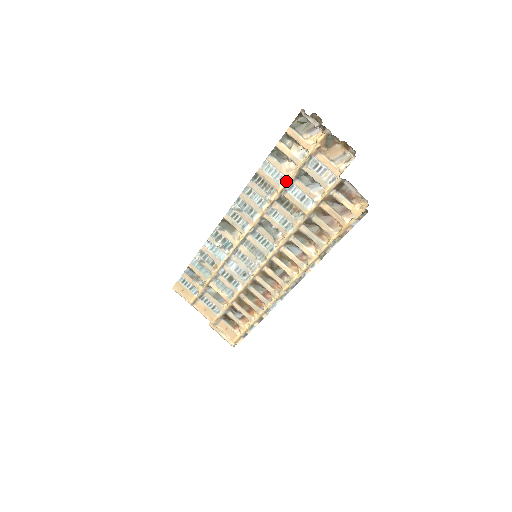
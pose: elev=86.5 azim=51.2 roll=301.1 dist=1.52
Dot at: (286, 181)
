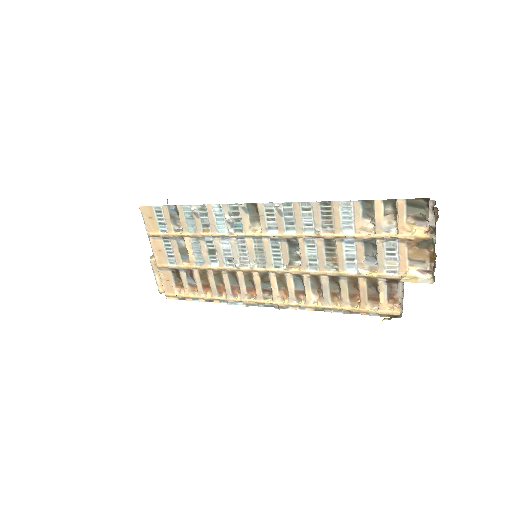
Dot at: (351, 234)
